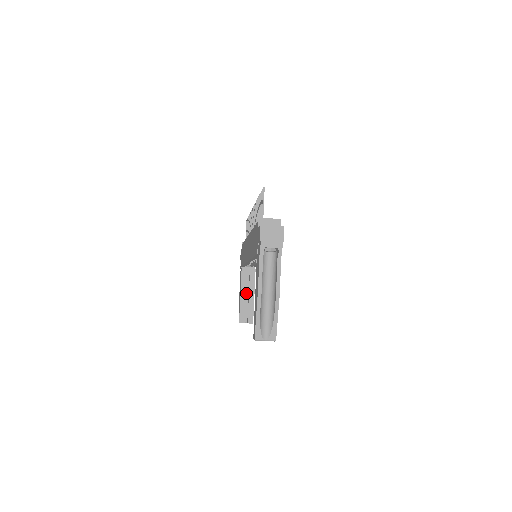
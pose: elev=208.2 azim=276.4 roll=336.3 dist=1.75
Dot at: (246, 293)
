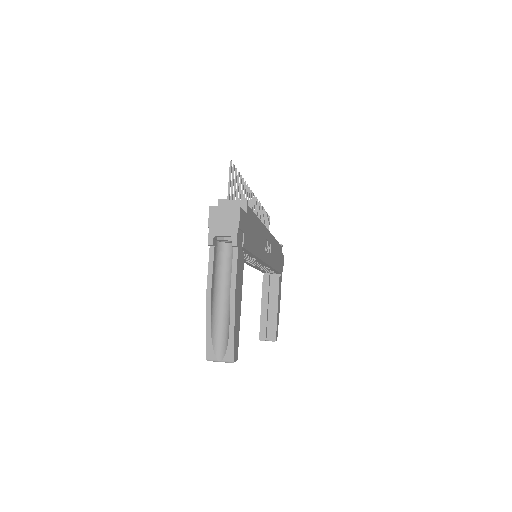
Dot at: (269, 304)
